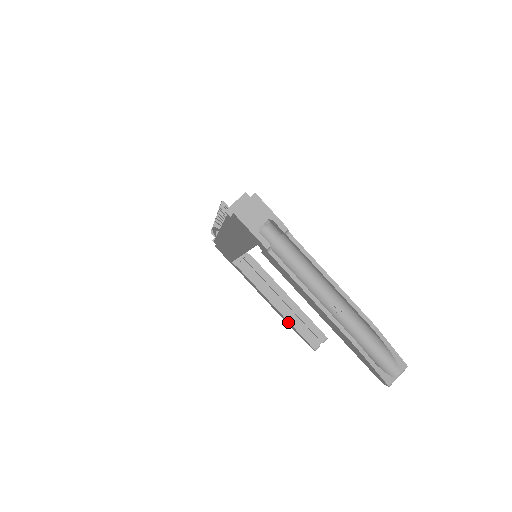
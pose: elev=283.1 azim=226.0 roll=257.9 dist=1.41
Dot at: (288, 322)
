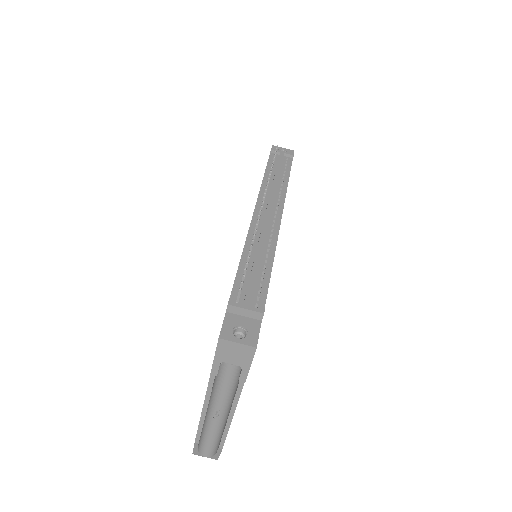
Dot at: occluded
